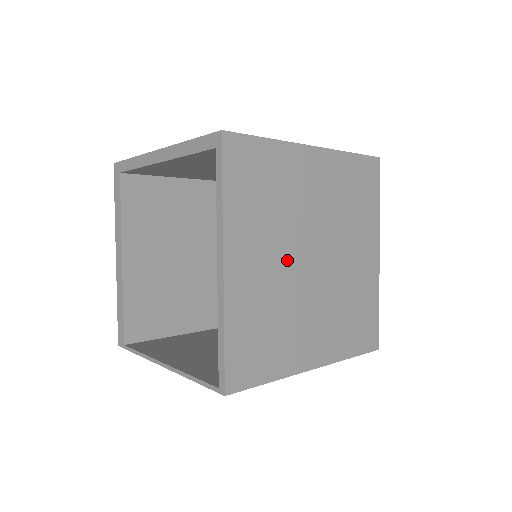
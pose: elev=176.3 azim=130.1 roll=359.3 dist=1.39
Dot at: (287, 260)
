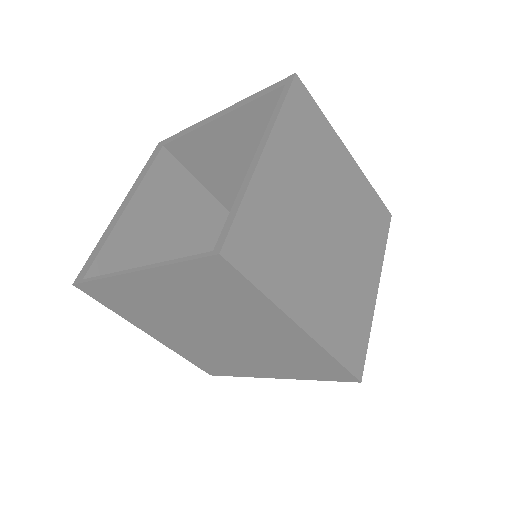
Dot at: (309, 205)
